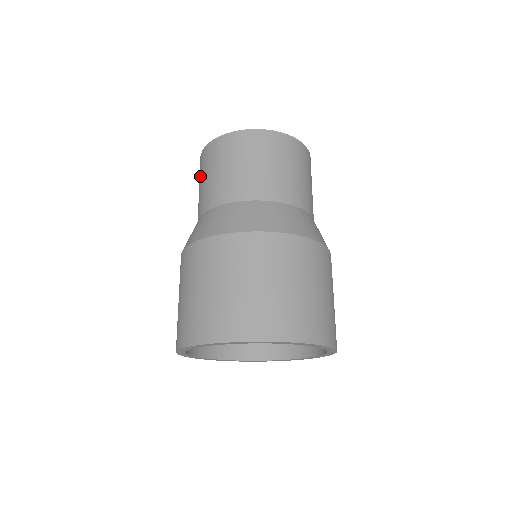
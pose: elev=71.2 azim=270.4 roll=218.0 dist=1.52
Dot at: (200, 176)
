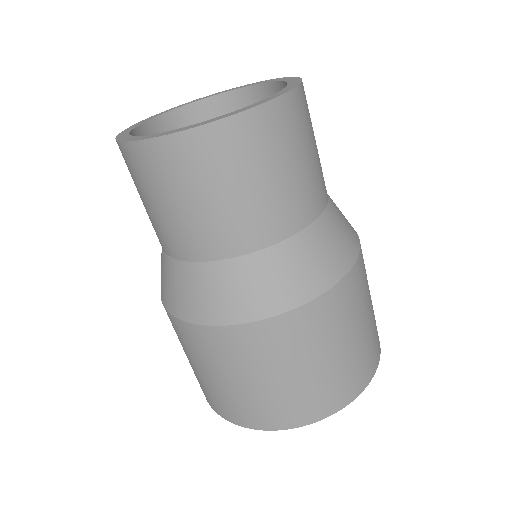
Dot at: occluded
